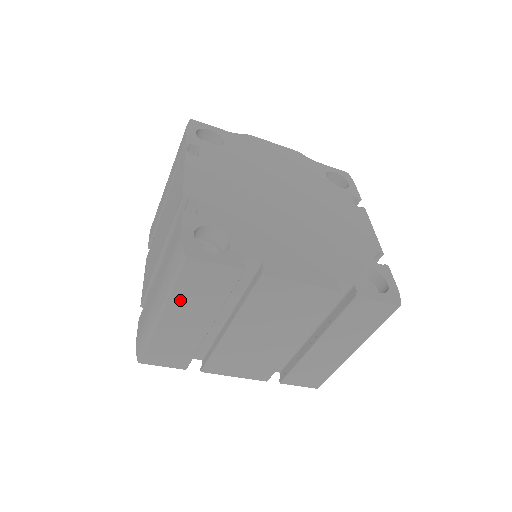
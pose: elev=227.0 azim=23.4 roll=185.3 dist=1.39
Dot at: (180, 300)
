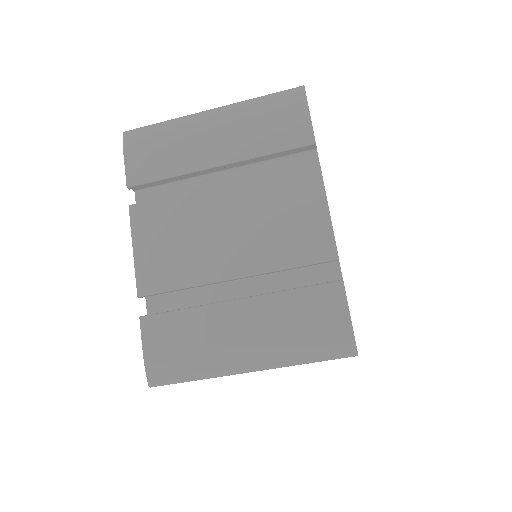
Dot at: occluded
